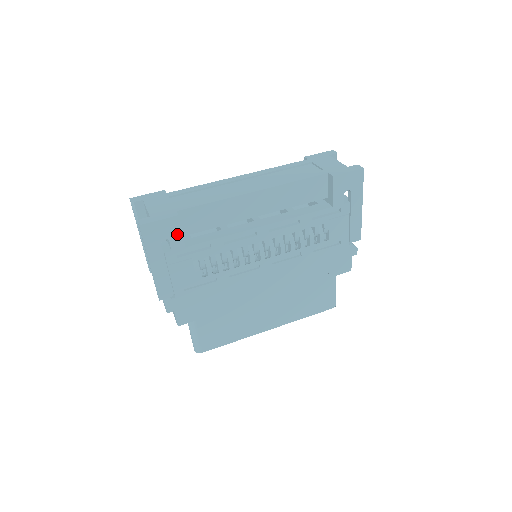
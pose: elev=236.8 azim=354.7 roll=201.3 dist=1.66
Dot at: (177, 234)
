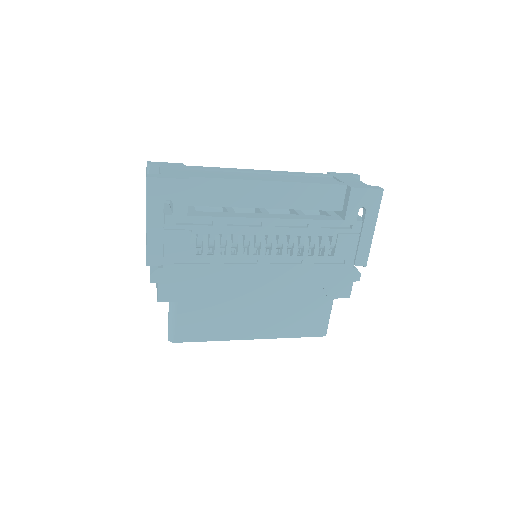
Dot at: (183, 199)
